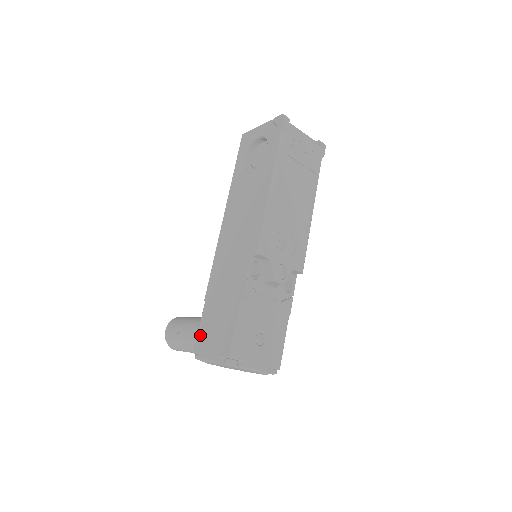
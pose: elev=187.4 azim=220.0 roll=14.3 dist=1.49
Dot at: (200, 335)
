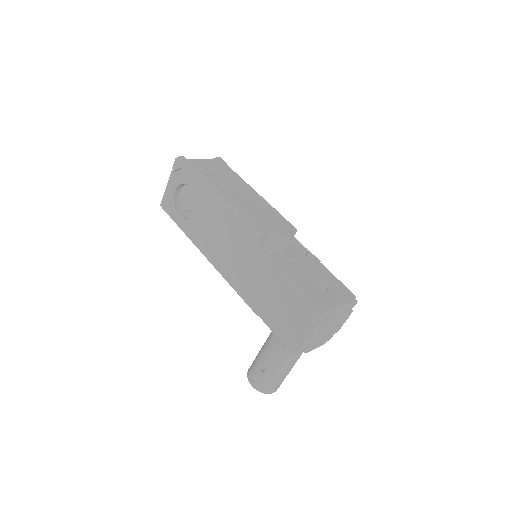
Dot at: (282, 336)
